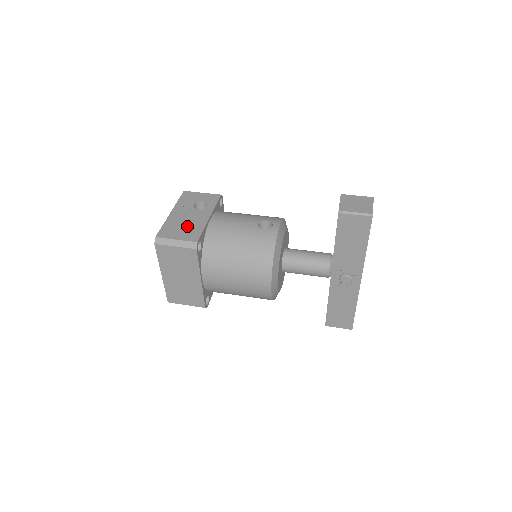
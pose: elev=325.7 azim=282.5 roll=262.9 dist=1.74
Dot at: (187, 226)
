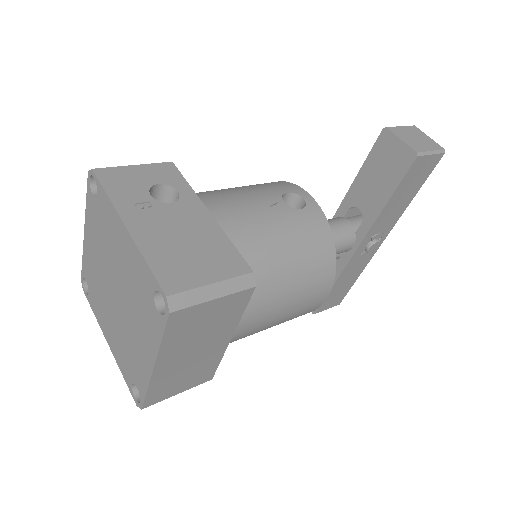
Dot at: (196, 245)
